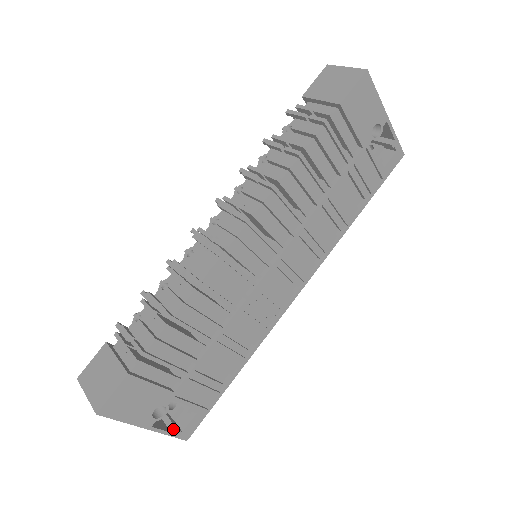
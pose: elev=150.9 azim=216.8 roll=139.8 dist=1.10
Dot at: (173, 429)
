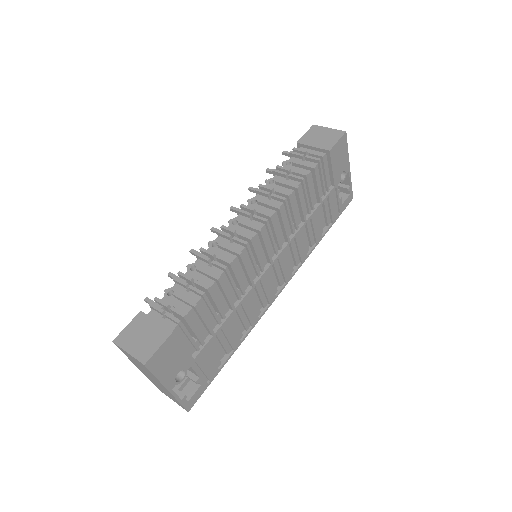
Dot at: (183, 397)
